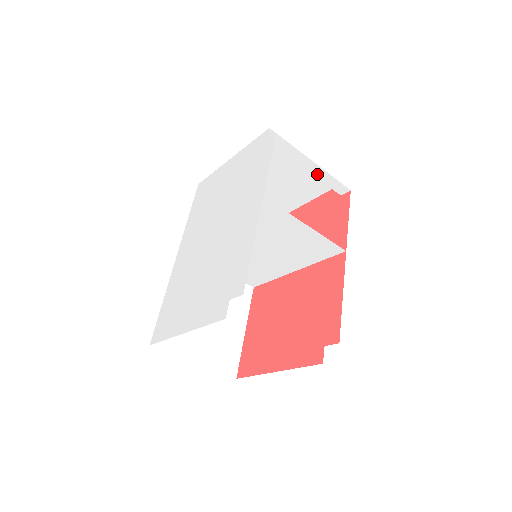
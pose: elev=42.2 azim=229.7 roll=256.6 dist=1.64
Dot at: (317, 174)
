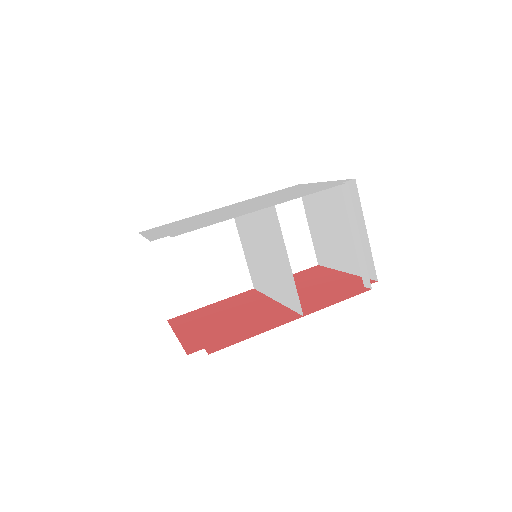
Dot at: (358, 248)
